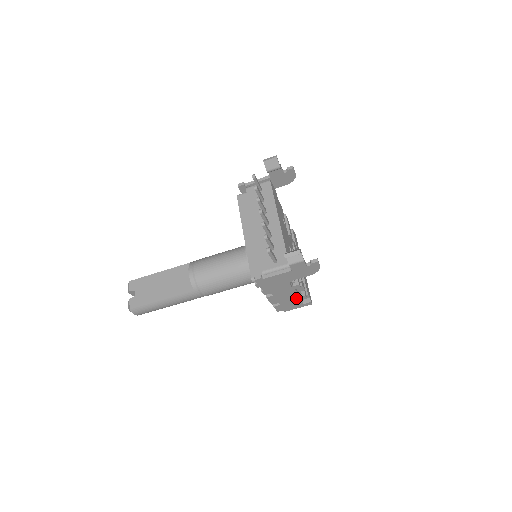
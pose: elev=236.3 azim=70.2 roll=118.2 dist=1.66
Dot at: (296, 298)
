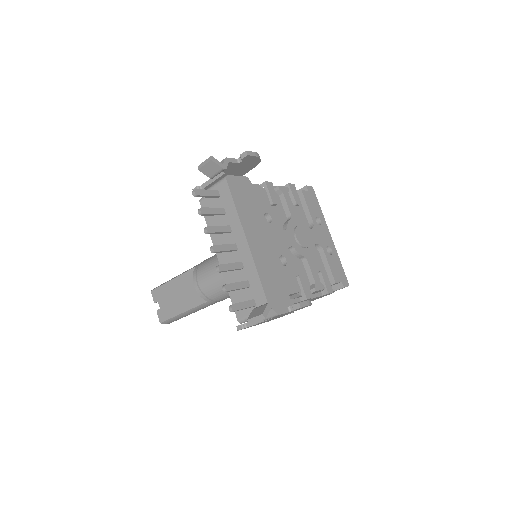
Dot at: (318, 297)
